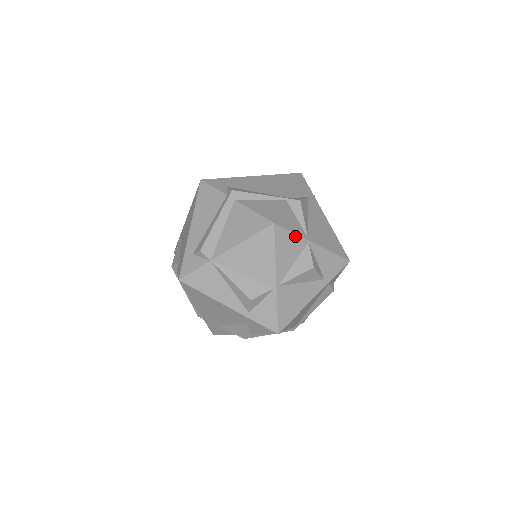
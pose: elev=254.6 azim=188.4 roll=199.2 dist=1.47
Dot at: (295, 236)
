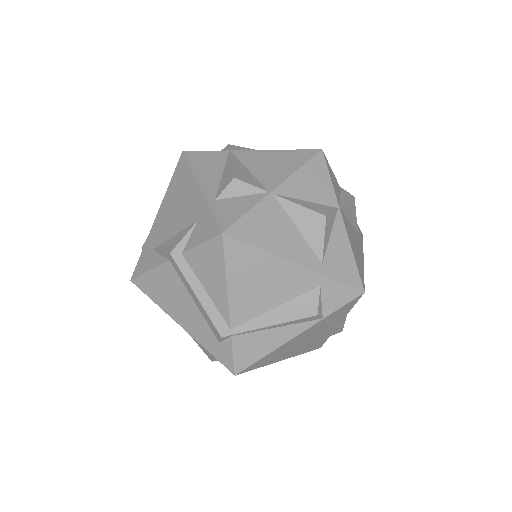
Dot at: (330, 185)
